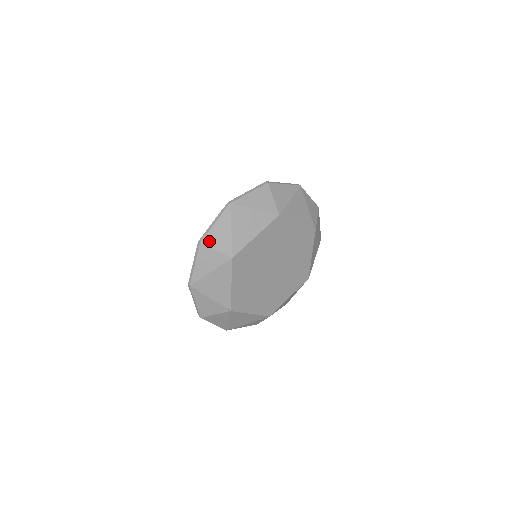
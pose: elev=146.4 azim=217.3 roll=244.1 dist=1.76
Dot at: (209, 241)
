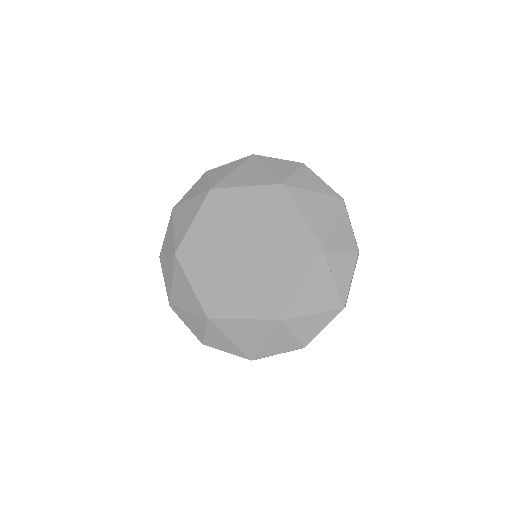
Dot at: (163, 251)
